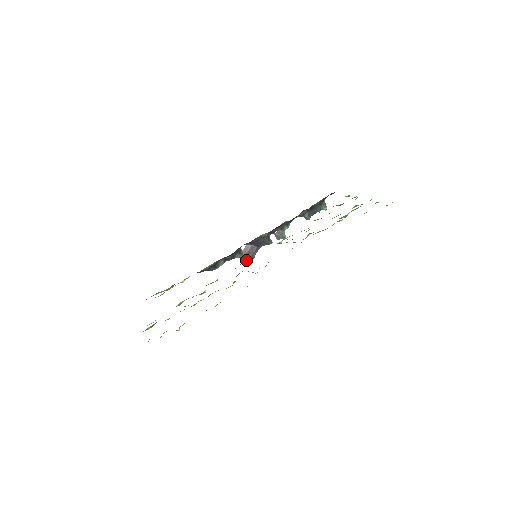
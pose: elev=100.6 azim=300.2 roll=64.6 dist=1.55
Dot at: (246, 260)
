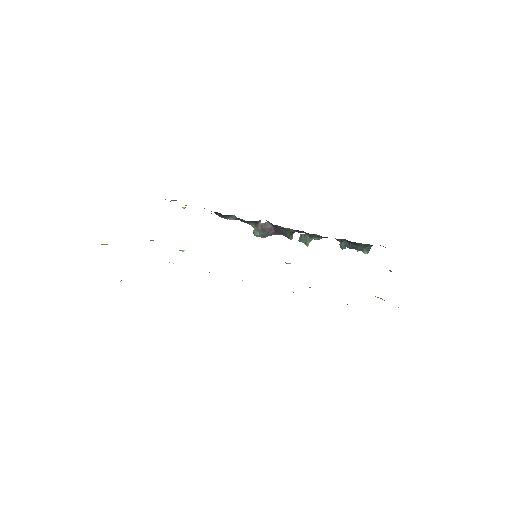
Dot at: (256, 234)
